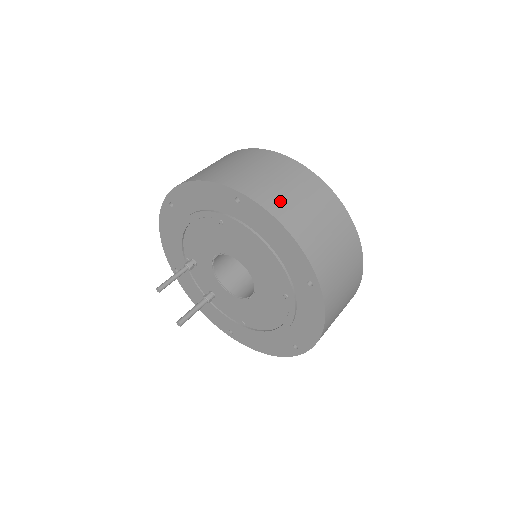
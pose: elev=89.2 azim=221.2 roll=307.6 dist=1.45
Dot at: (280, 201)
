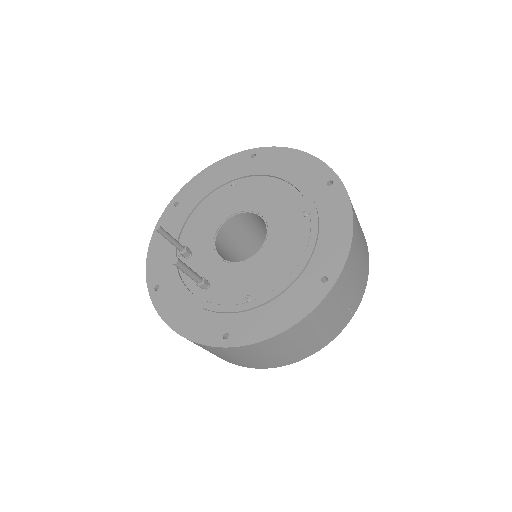
Dot at: occluded
